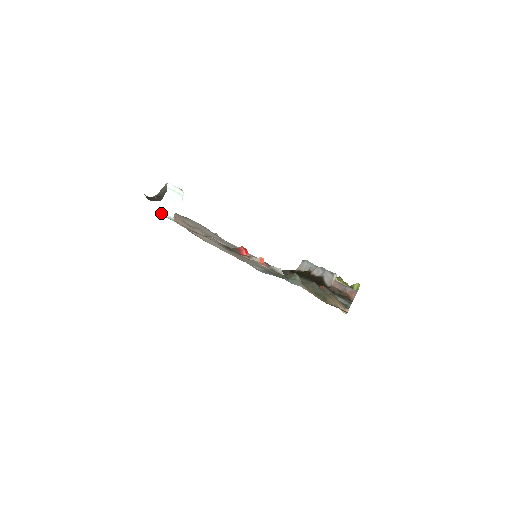
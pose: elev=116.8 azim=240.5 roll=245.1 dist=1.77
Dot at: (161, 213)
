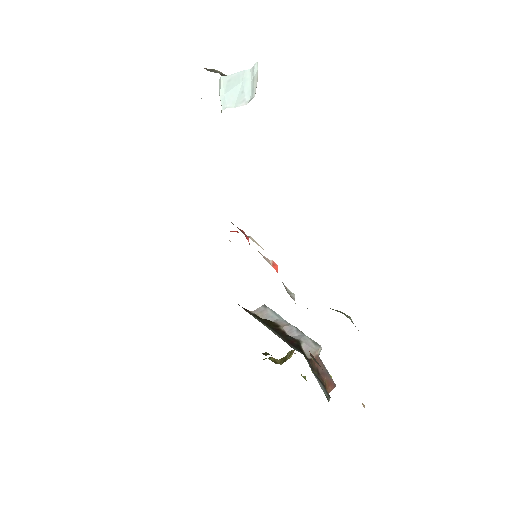
Dot at: (219, 87)
